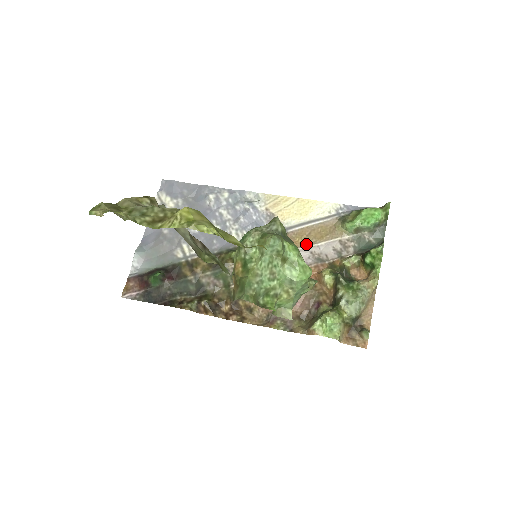
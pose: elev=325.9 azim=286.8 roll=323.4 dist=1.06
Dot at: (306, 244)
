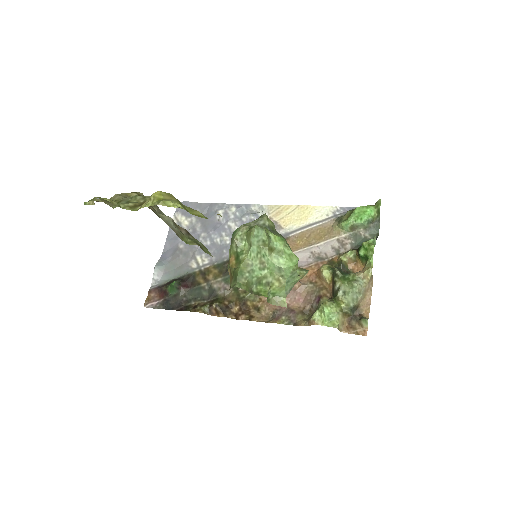
Dot at: (306, 245)
